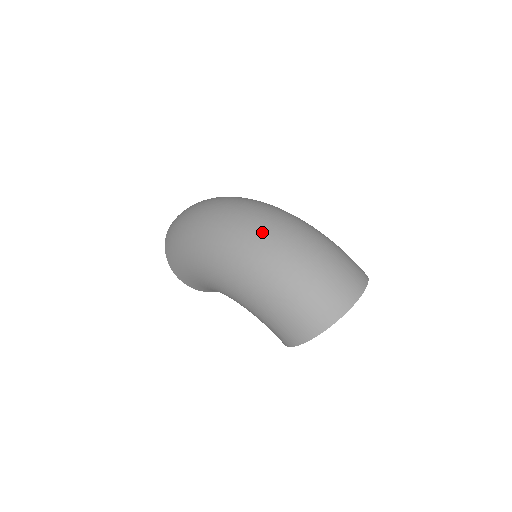
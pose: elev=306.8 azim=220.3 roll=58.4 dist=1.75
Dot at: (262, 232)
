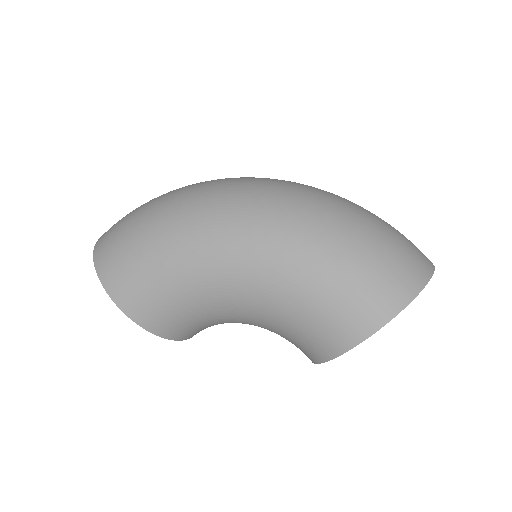
Dot at: (297, 184)
